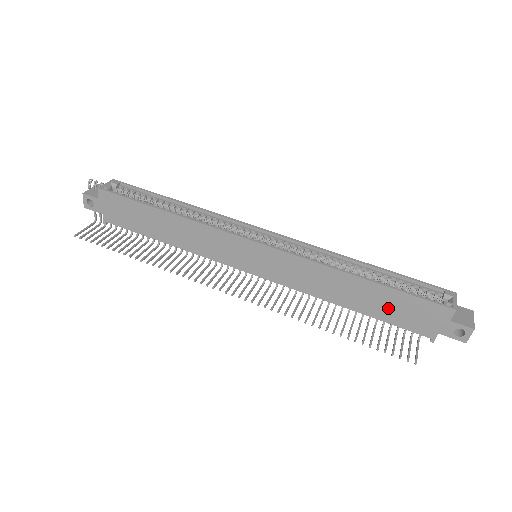
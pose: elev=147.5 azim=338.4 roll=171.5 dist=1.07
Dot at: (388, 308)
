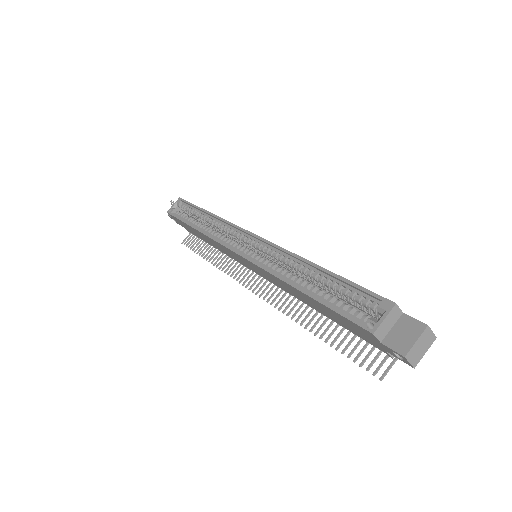
Dot at: (335, 318)
